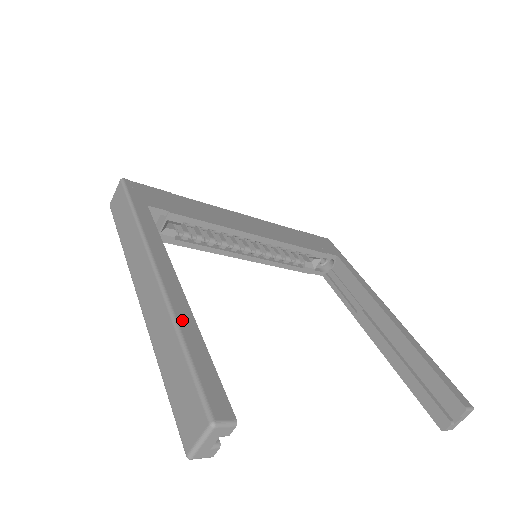
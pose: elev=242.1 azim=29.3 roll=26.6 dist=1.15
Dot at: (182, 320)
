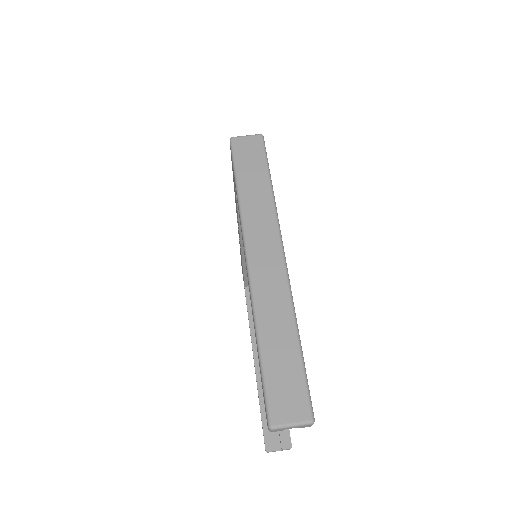
Dot at: (296, 320)
